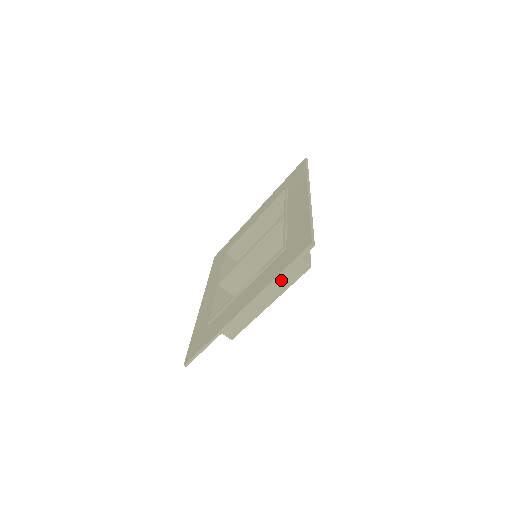
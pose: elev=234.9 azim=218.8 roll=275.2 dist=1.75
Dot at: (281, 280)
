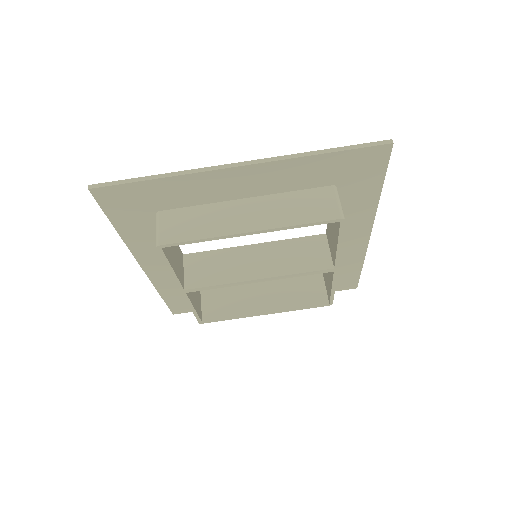
Dot at: (297, 211)
